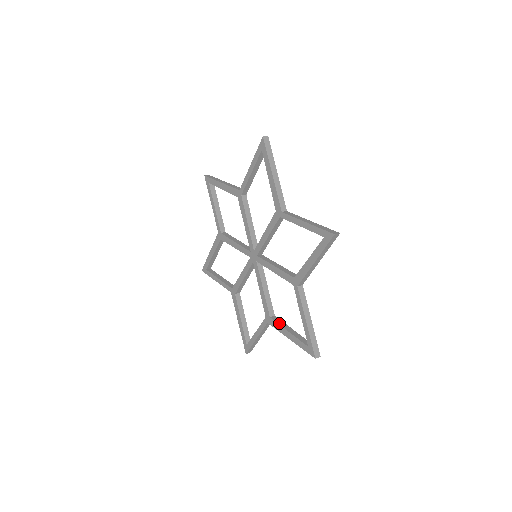
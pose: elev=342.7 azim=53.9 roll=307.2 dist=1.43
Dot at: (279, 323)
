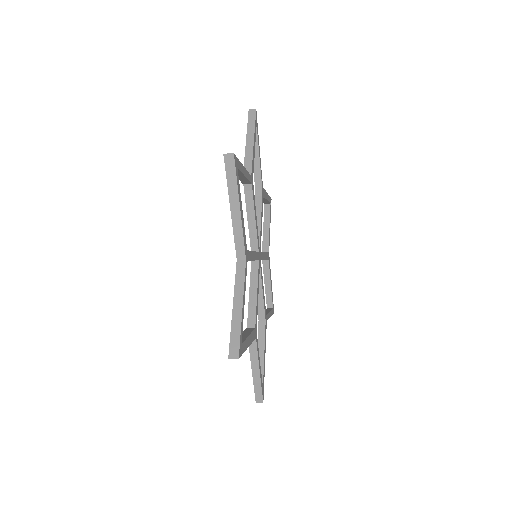
Dot at: occluded
